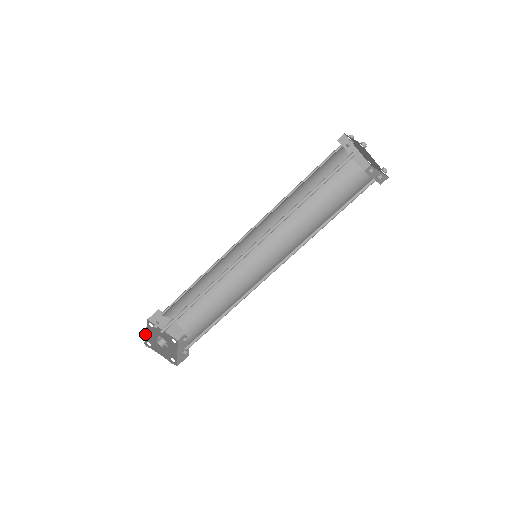
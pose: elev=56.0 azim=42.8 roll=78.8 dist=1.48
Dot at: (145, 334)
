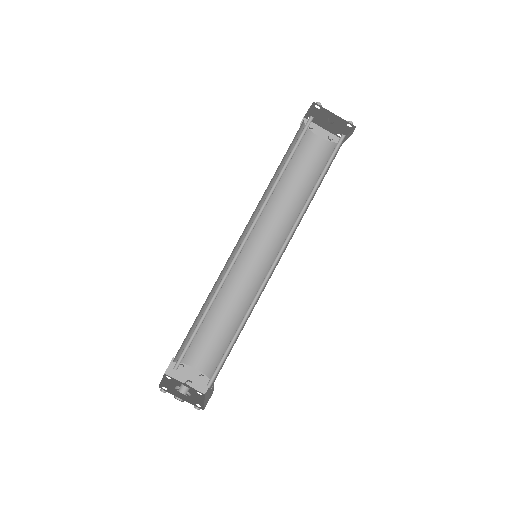
Dot at: occluded
